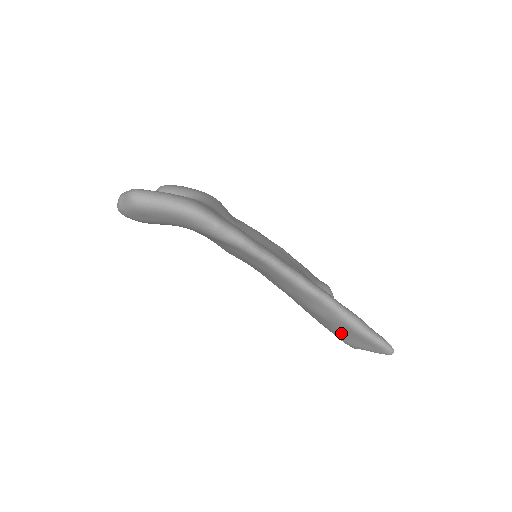
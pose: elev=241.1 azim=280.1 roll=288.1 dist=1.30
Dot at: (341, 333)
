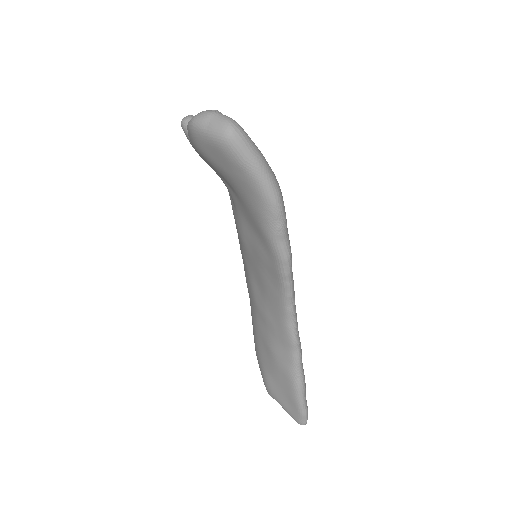
Dot at: (275, 379)
